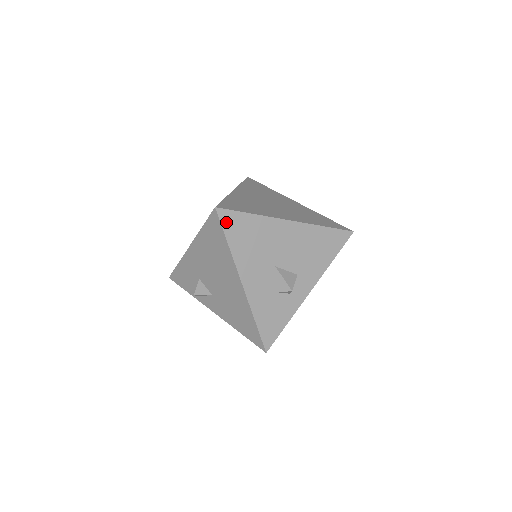
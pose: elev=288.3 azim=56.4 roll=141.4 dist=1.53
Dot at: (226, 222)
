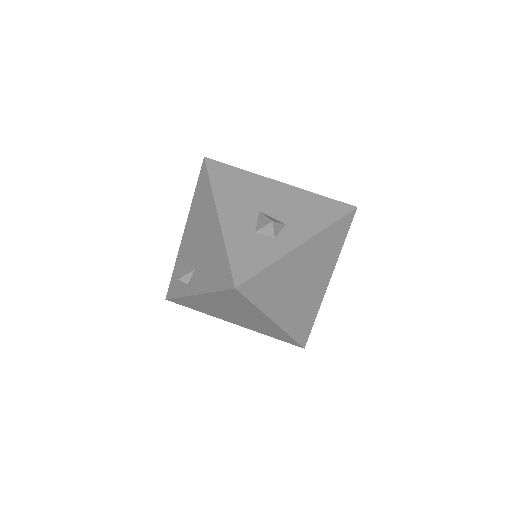
Dot at: (212, 168)
